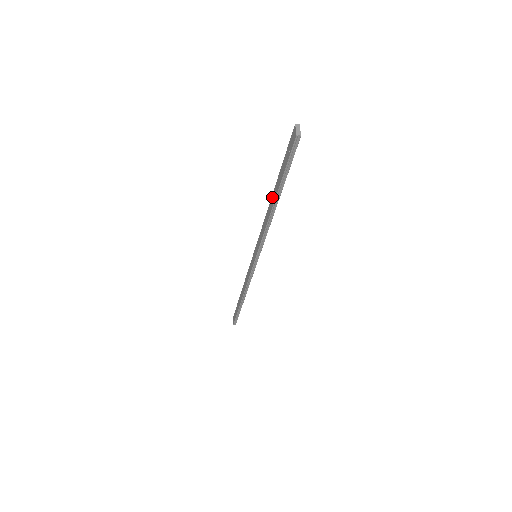
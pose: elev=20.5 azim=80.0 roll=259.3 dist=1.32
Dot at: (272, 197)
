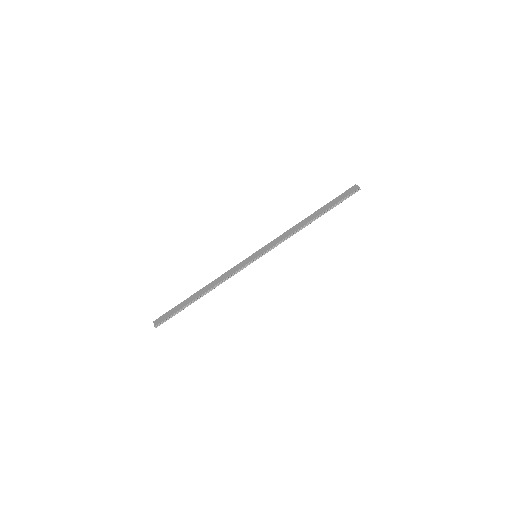
Dot at: (309, 217)
